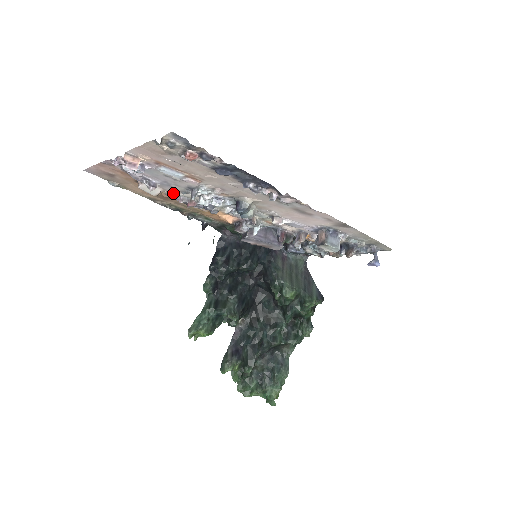
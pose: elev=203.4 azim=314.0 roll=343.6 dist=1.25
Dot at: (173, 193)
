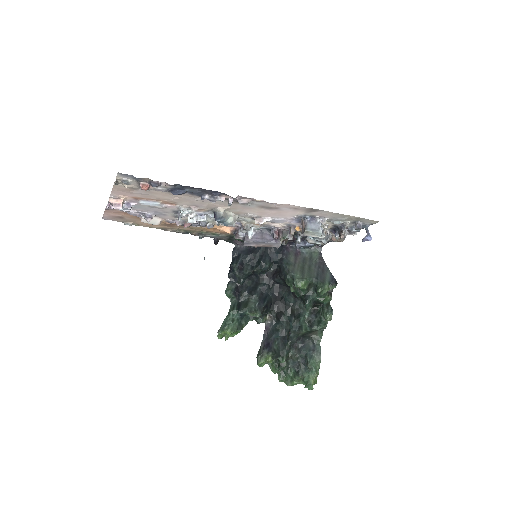
Dot at: (171, 219)
